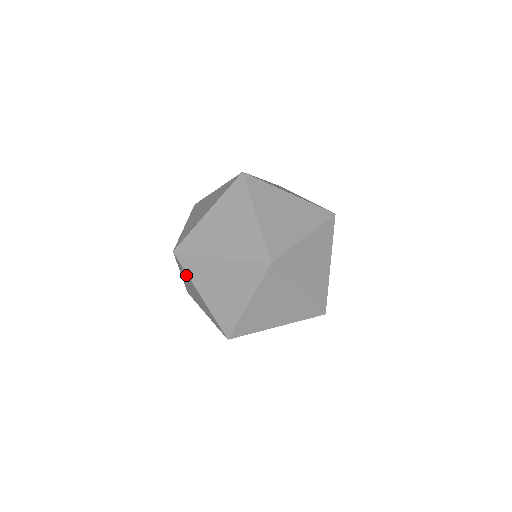
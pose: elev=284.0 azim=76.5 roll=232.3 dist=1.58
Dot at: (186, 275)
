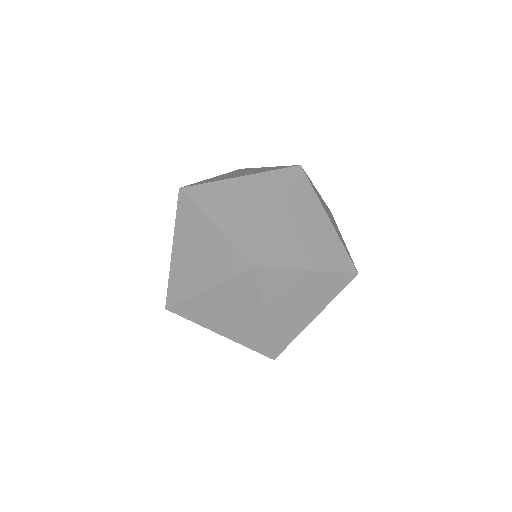
Dot at: occluded
